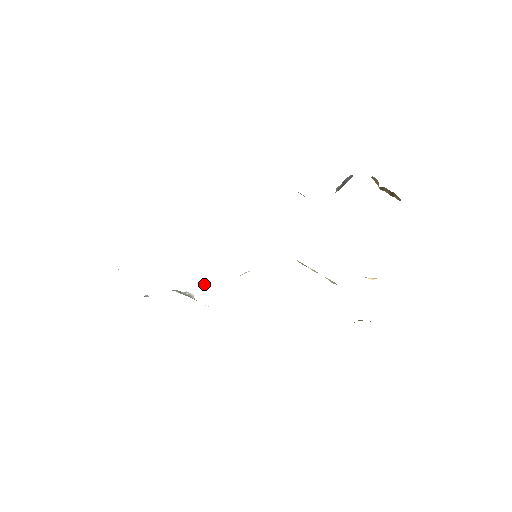
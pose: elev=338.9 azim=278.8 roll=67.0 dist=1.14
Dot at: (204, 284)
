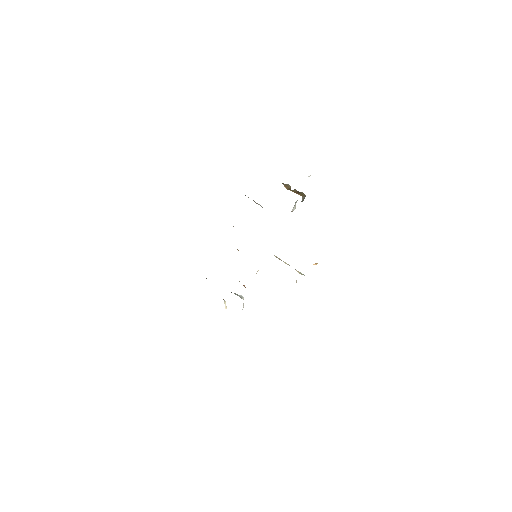
Dot at: (243, 285)
